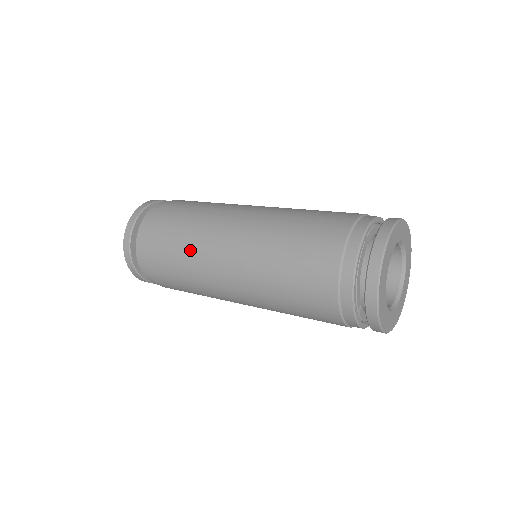
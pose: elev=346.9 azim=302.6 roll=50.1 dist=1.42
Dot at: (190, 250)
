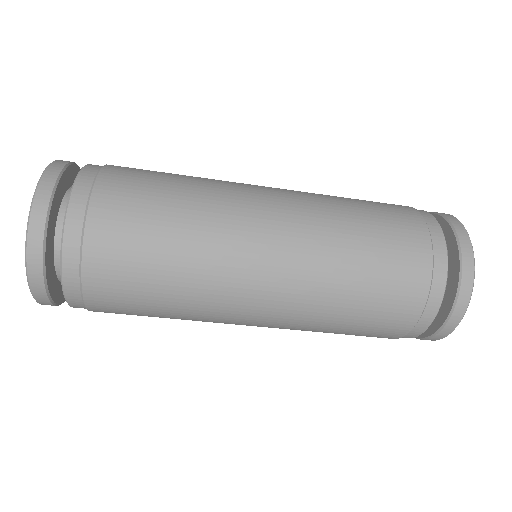
Dot at: (204, 178)
